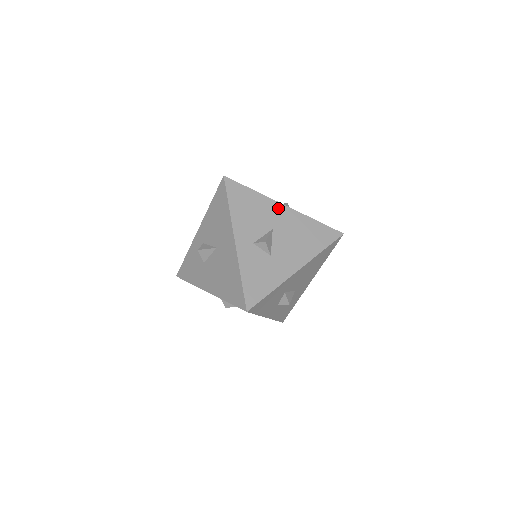
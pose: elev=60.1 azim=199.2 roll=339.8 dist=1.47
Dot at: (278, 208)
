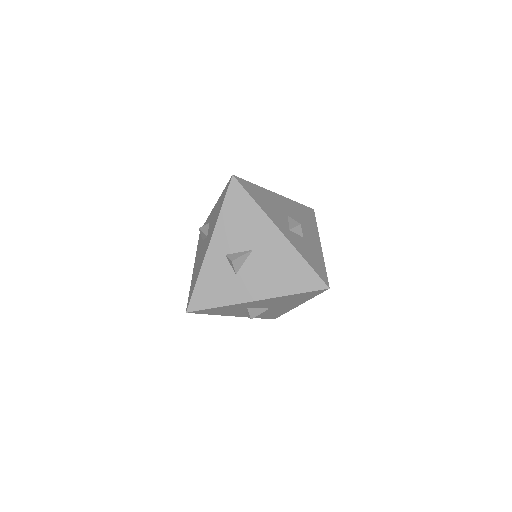
Dot at: (277, 197)
